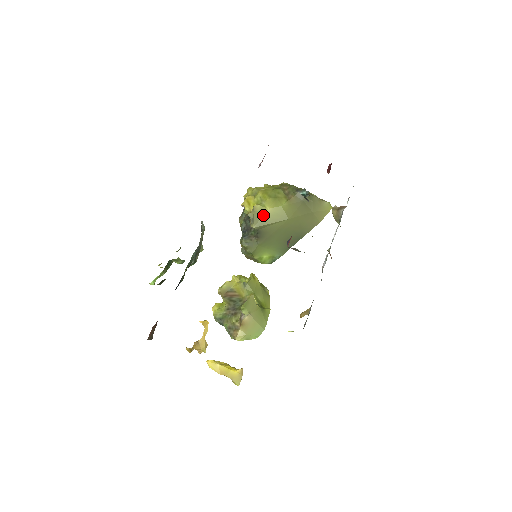
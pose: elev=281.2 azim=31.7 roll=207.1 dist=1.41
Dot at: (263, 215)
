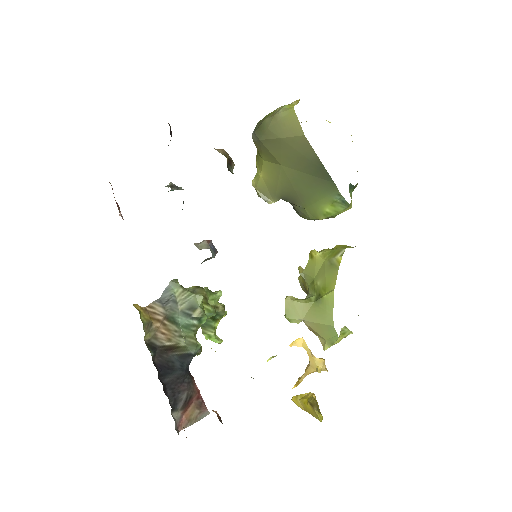
Dot at: (265, 184)
